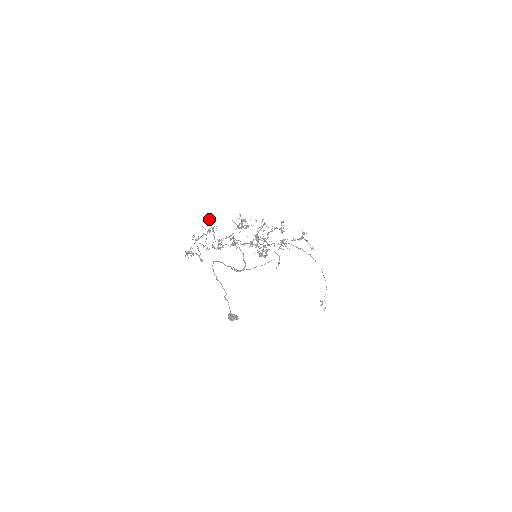
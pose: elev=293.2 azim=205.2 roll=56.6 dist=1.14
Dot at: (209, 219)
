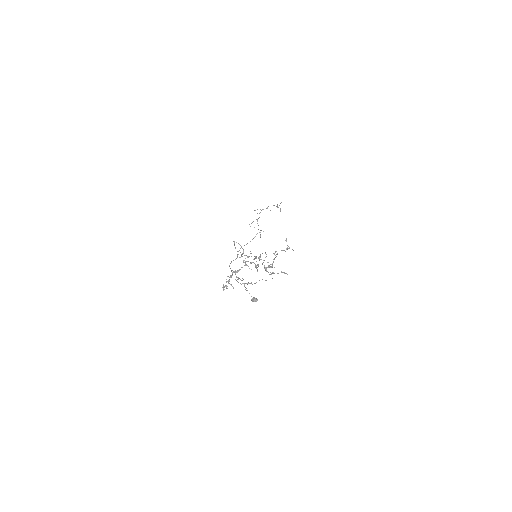
Dot at: (242, 283)
